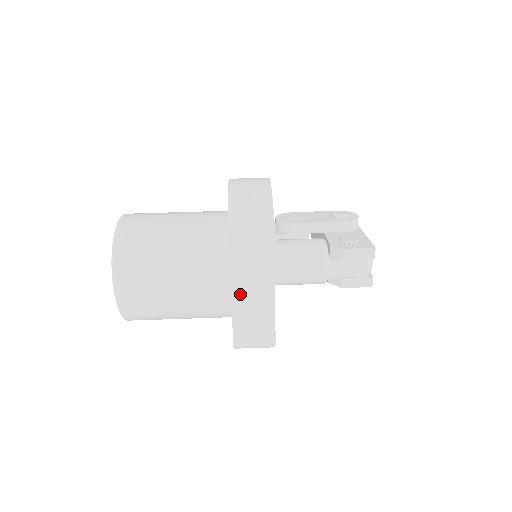
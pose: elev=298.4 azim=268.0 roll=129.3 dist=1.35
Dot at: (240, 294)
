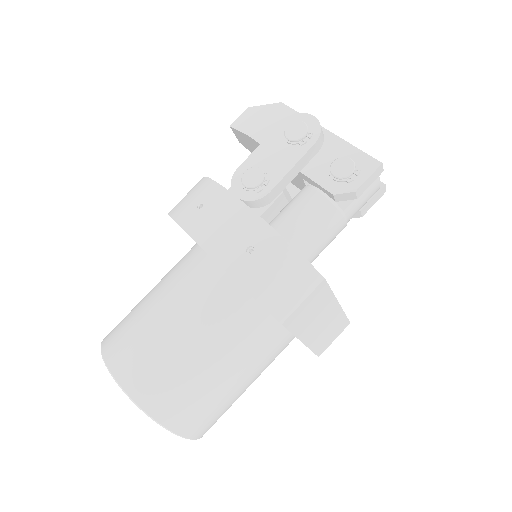
Dot at: (311, 336)
